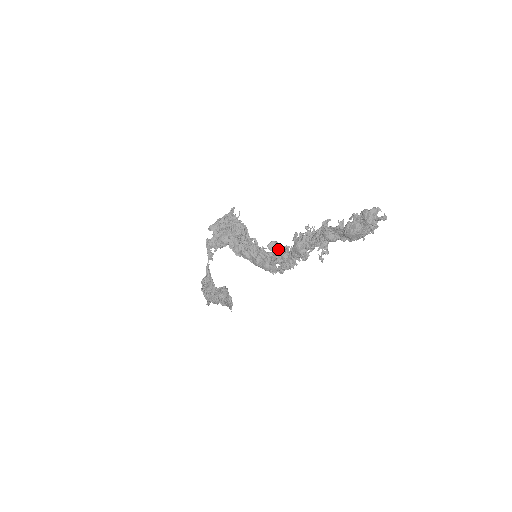
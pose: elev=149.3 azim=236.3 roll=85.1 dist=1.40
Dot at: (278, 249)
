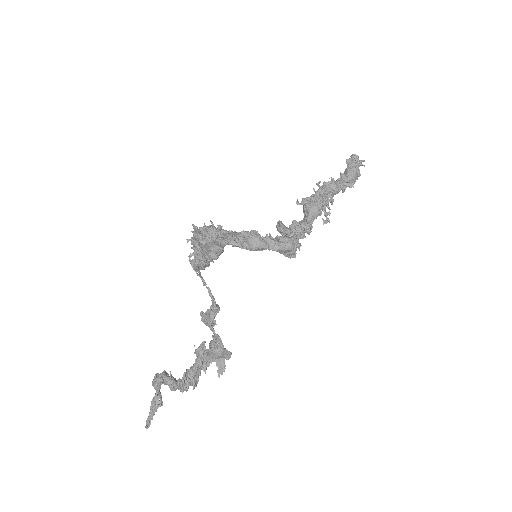
Dot at: (287, 228)
